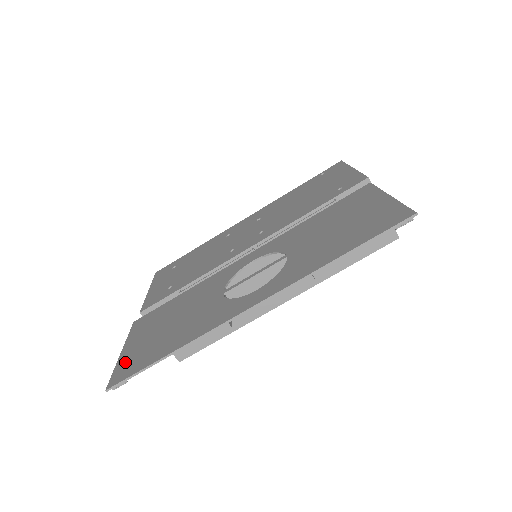
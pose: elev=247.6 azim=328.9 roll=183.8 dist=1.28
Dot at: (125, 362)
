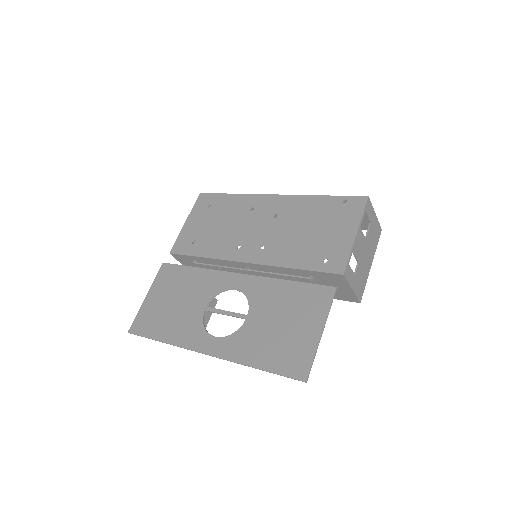
Dot at: (143, 314)
